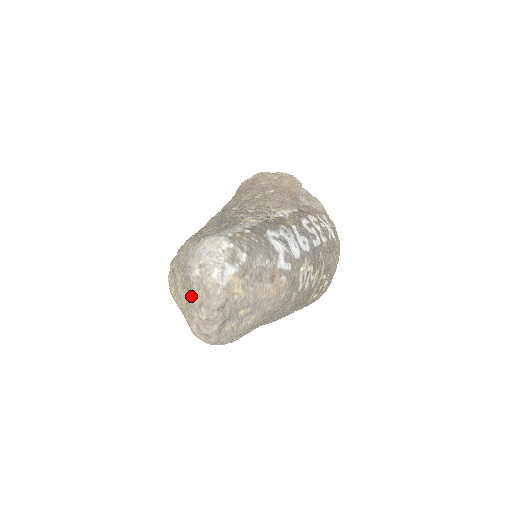
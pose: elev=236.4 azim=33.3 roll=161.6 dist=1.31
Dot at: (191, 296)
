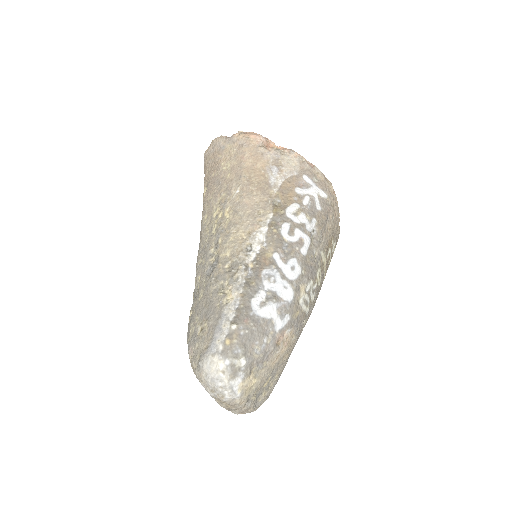
Dot at: (219, 404)
